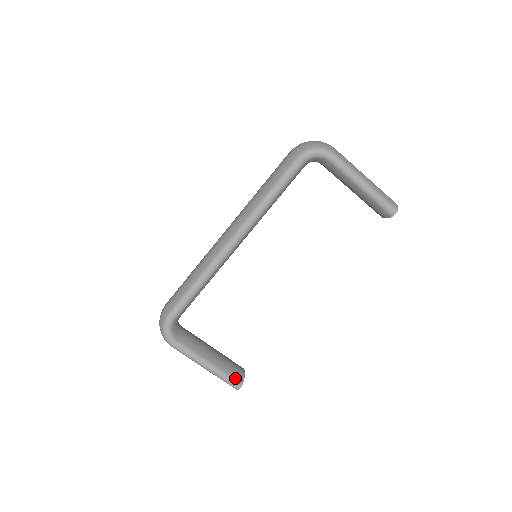
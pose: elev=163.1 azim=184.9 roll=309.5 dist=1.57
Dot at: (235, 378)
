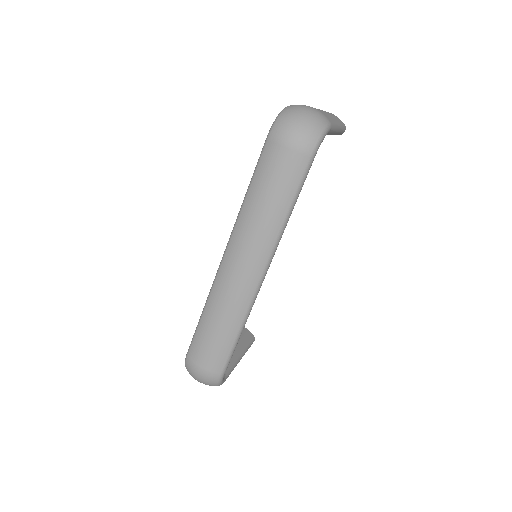
Dot at: (251, 340)
